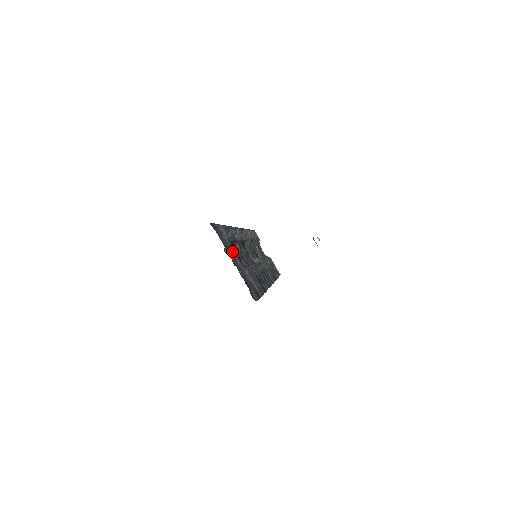
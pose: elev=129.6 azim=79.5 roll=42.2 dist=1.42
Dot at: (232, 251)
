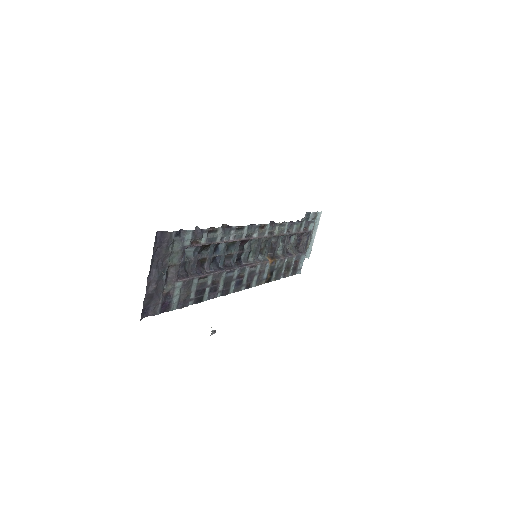
Dot at: (176, 260)
